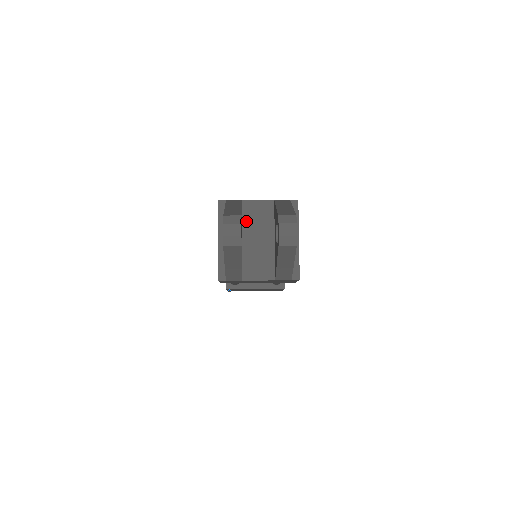
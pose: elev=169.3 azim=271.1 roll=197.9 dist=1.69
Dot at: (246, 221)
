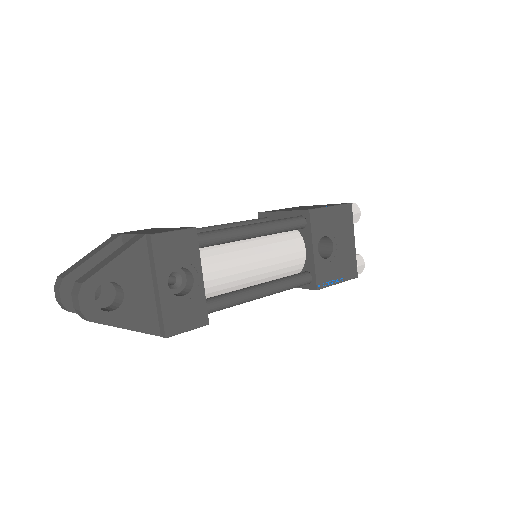
Dot at: occluded
